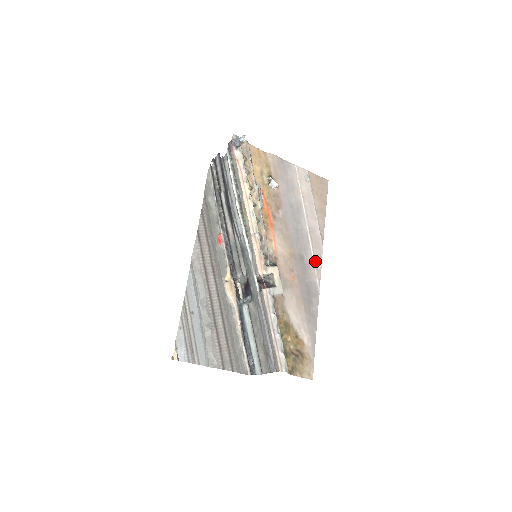
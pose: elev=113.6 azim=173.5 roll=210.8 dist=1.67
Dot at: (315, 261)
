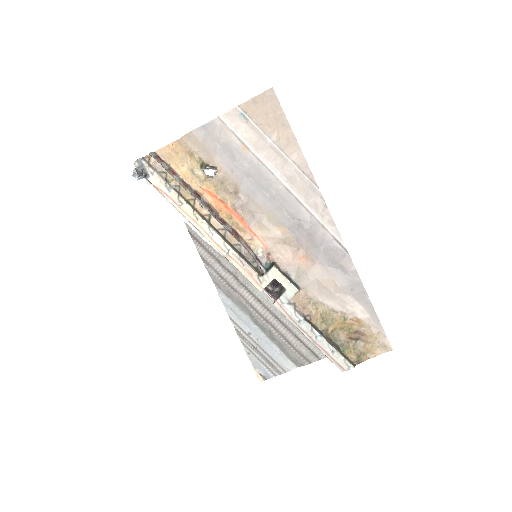
Dot at: (318, 215)
